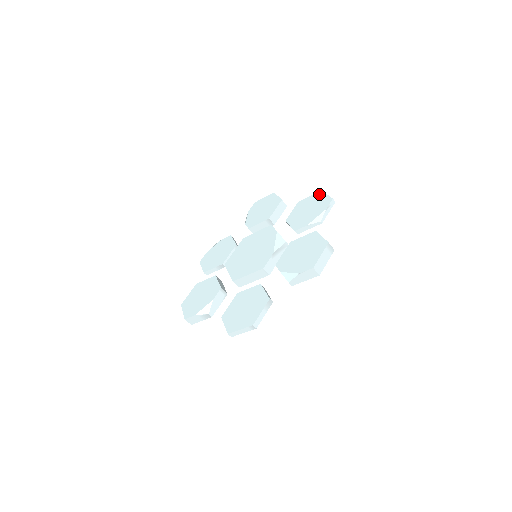
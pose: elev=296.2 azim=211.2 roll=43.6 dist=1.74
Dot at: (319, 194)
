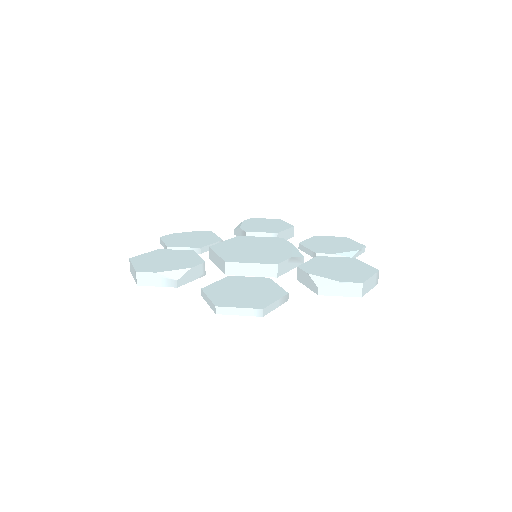
Dot at: (345, 238)
